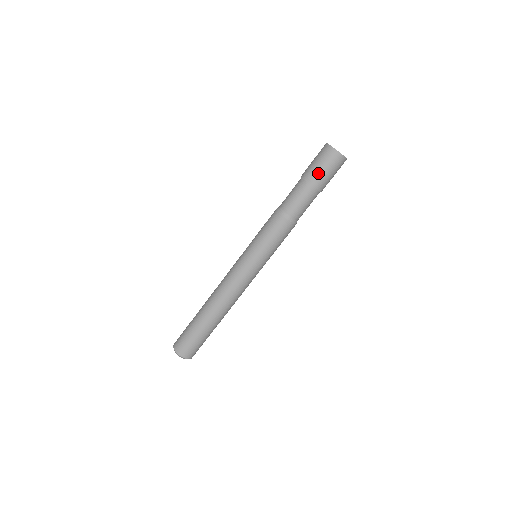
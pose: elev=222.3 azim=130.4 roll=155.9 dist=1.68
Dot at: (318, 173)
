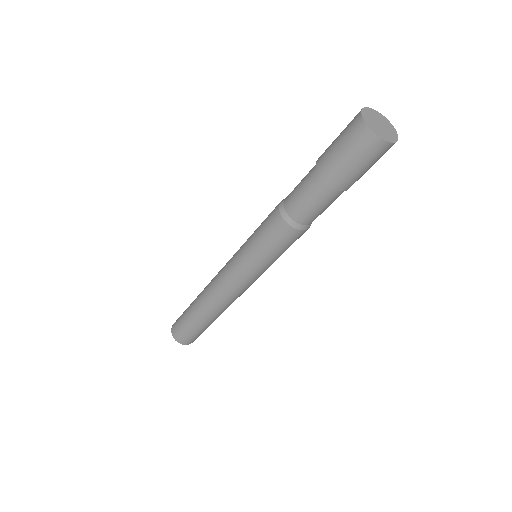
Dot at: (337, 164)
